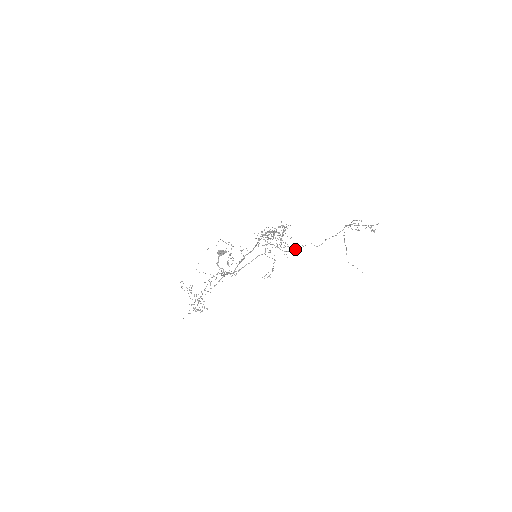
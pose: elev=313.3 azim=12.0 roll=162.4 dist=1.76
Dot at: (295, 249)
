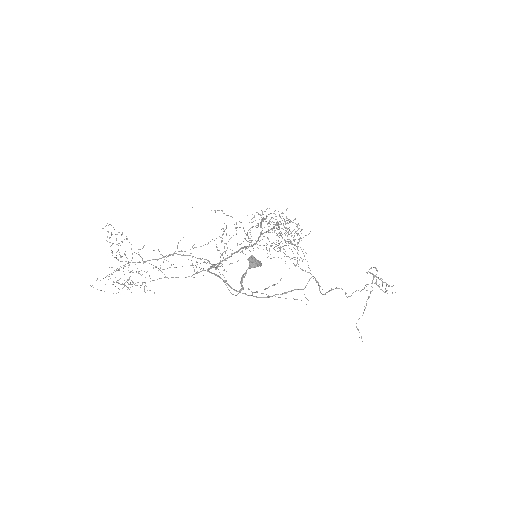
Dot at: (328, 291)
